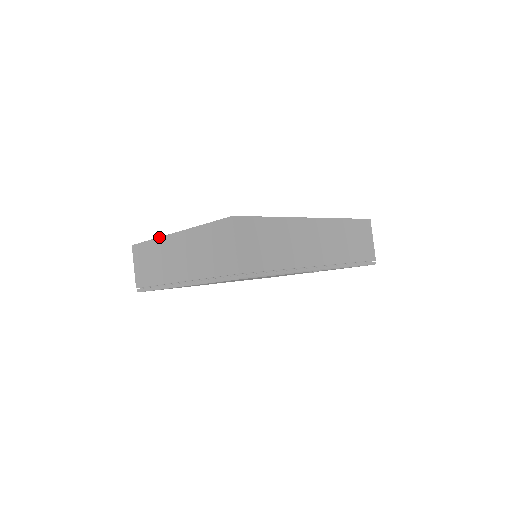
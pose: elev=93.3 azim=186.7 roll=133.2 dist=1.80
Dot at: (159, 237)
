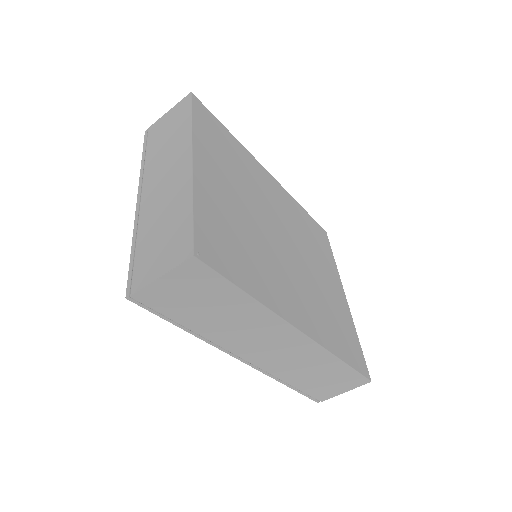
Dot at: (192, 133)
